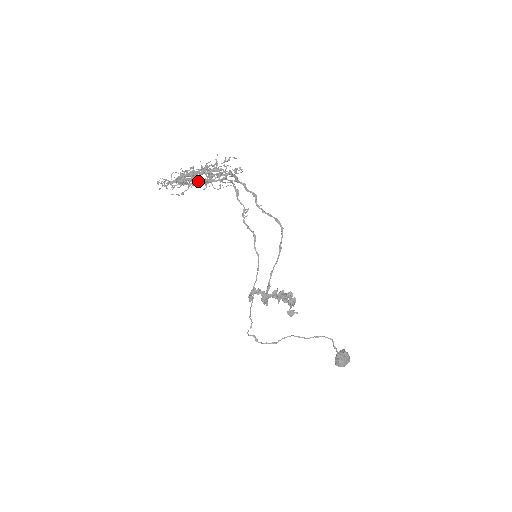
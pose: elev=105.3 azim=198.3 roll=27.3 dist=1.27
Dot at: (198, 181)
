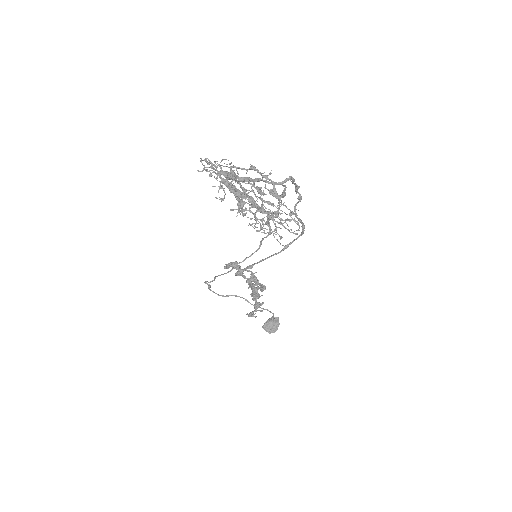
Dot at: occluded
